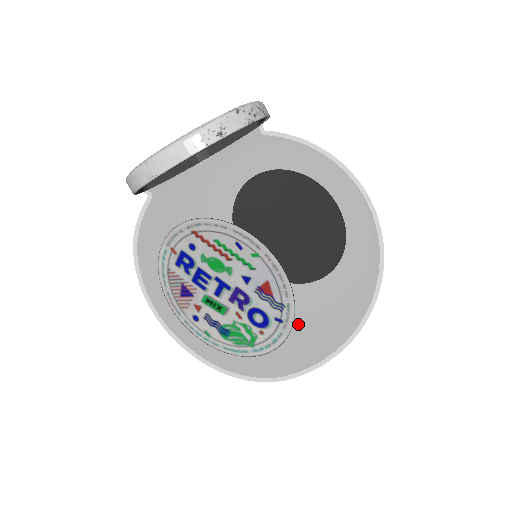
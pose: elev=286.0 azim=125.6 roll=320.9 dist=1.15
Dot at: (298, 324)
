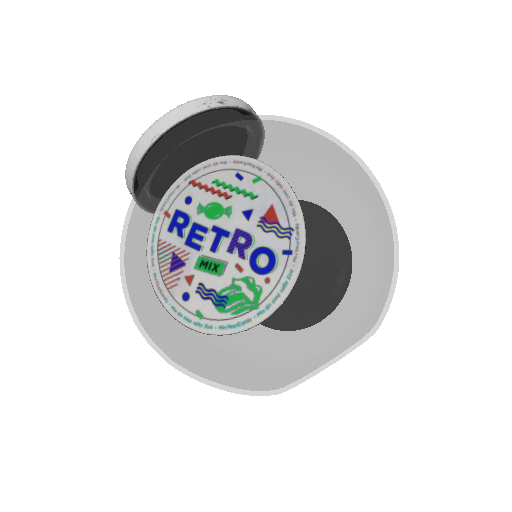
Dot at: (311, 249)
